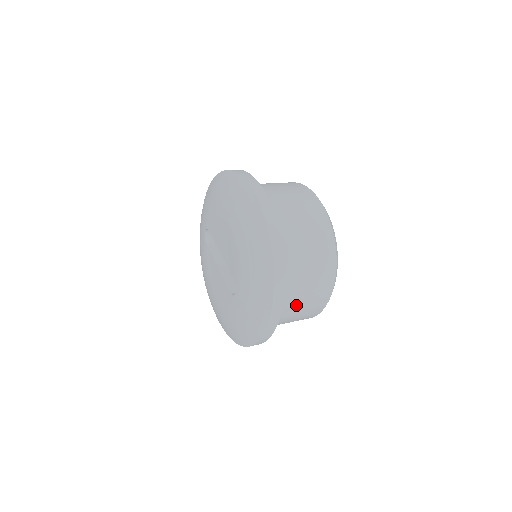
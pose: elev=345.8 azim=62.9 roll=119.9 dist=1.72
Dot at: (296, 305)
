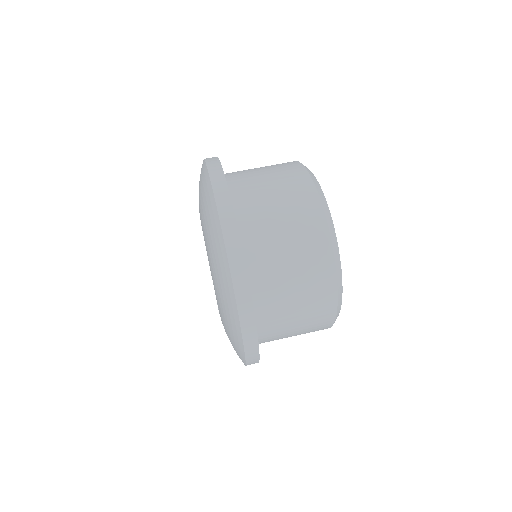
Dot at: (288, 328)
